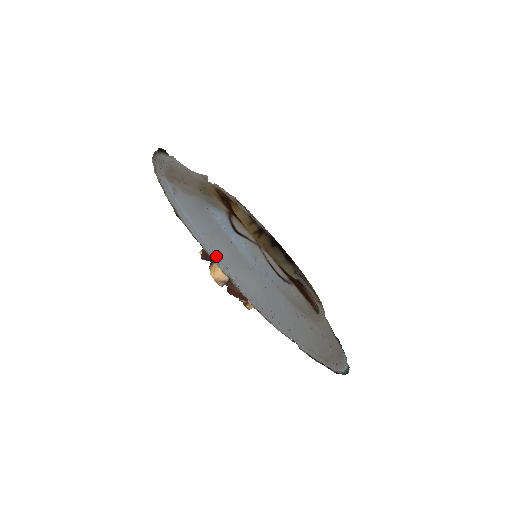
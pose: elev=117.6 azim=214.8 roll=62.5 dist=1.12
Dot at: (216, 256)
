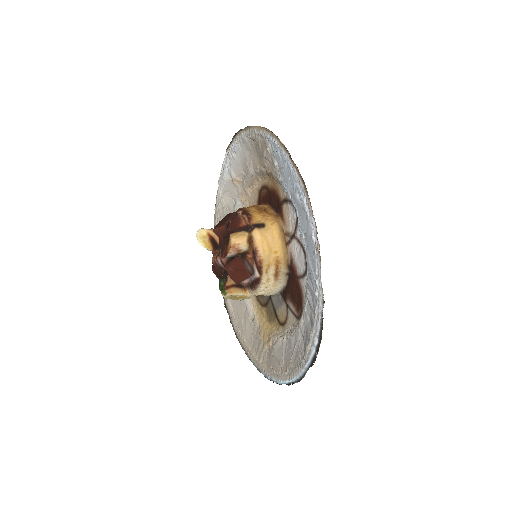
Dot at: (304, 203)
